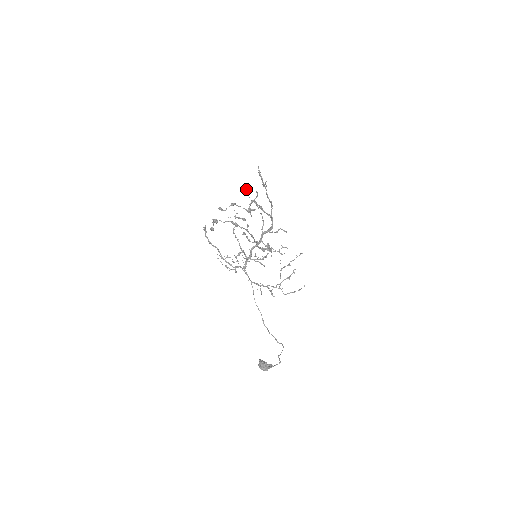
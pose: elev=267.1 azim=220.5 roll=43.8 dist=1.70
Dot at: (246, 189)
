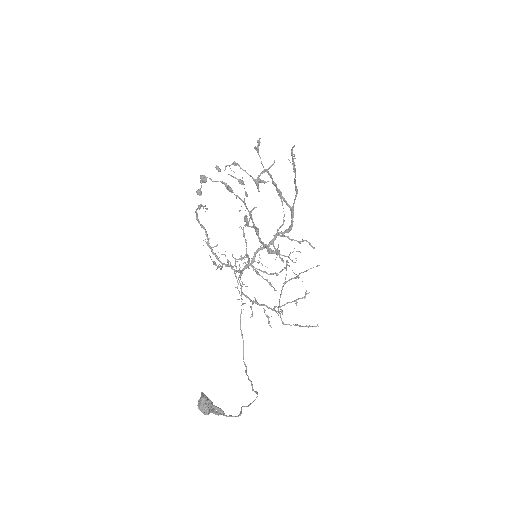
Dot at: (258, 146)
